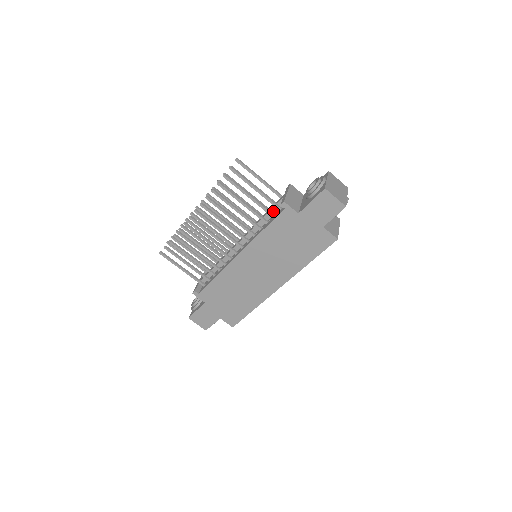
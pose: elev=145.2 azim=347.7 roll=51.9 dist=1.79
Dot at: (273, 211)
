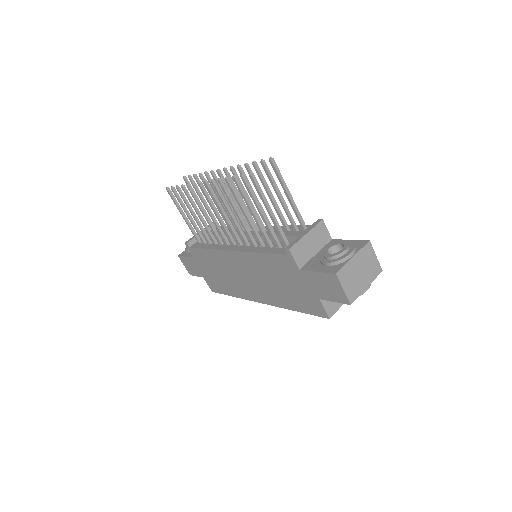
Dot at: occluded
